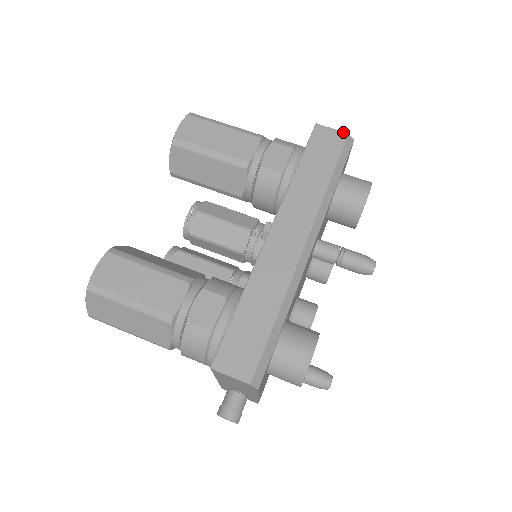
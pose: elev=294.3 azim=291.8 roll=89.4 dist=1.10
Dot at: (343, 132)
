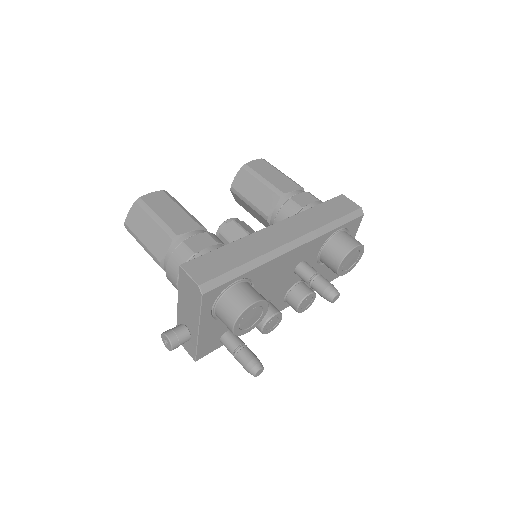
Dot at: (358, 205)
